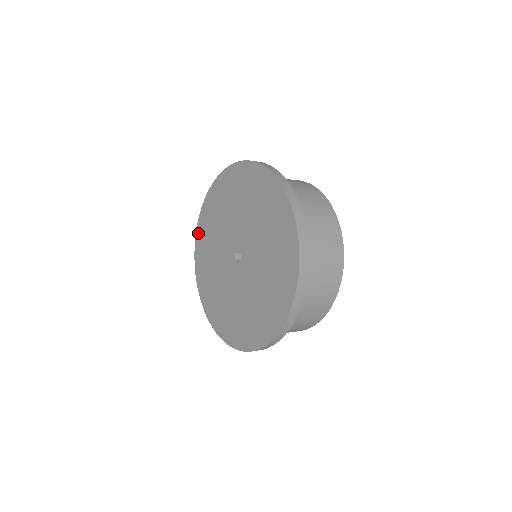
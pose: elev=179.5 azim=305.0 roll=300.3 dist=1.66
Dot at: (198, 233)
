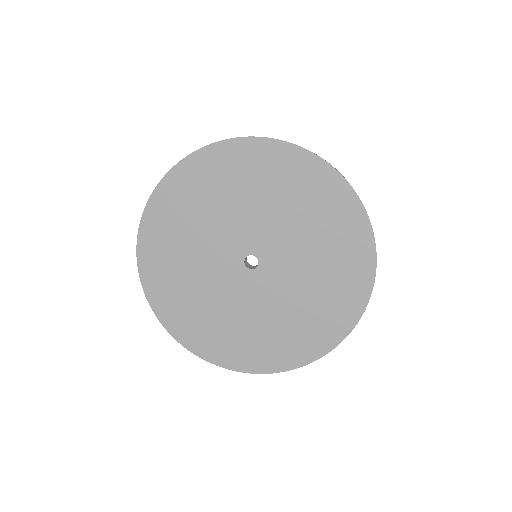
Dot at: (153, 298)
